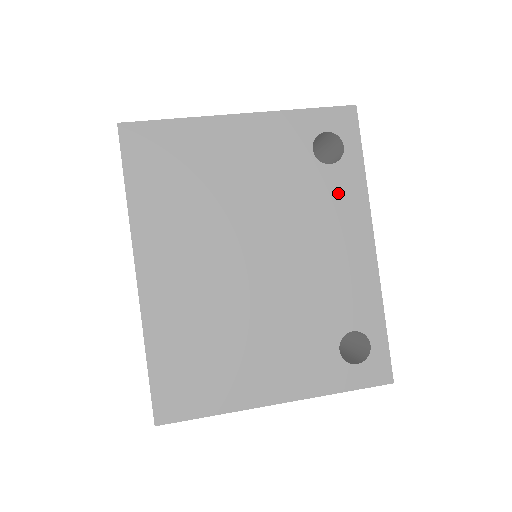
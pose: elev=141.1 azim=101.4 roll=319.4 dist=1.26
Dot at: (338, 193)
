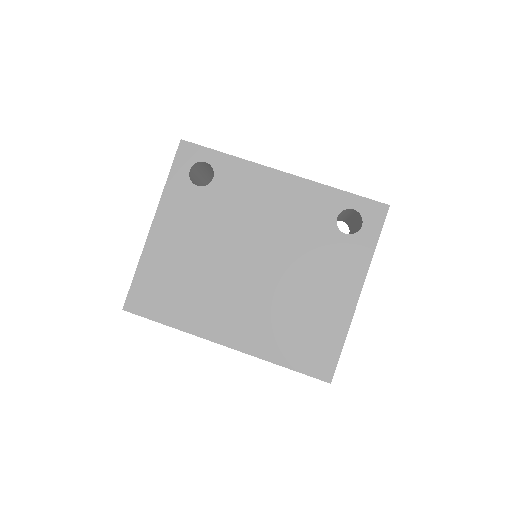
Dot at: (236, 182)
